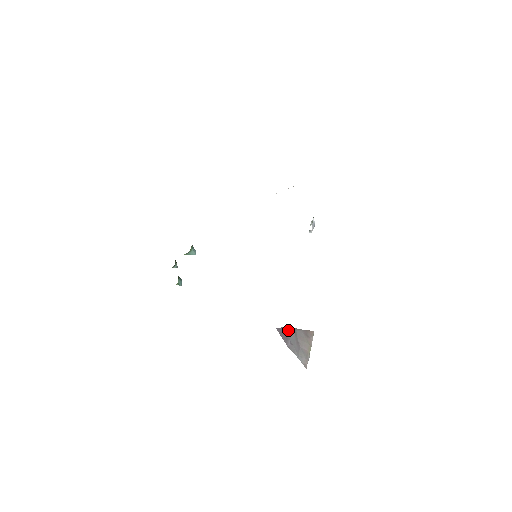
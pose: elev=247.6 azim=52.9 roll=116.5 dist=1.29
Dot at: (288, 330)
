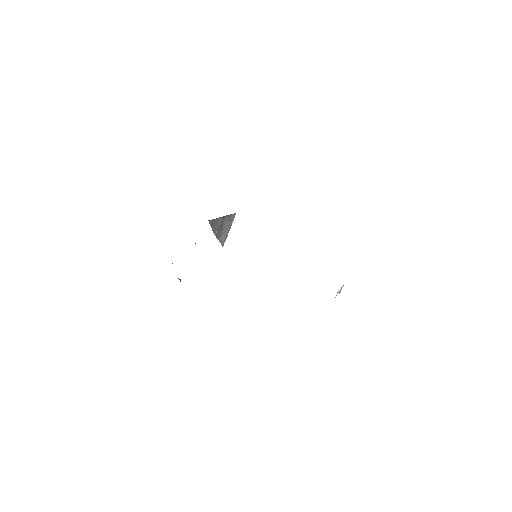
Dot at: (218, 221)
